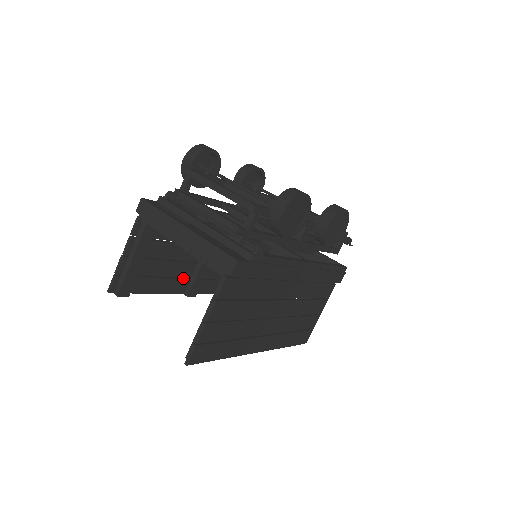
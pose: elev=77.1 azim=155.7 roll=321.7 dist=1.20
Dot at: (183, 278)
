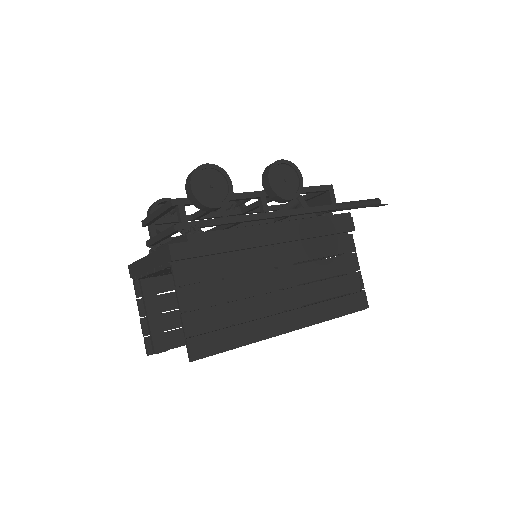
Dot at: occluded
